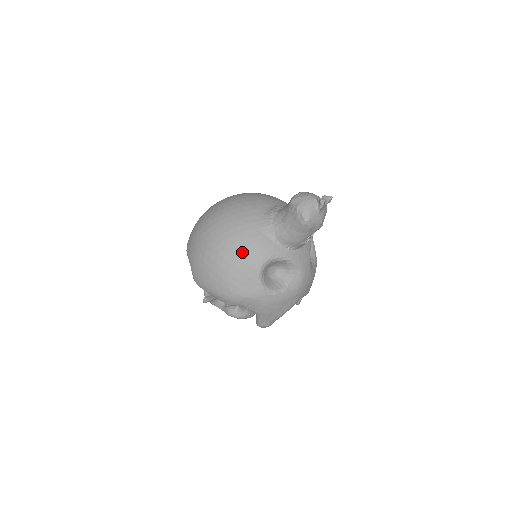
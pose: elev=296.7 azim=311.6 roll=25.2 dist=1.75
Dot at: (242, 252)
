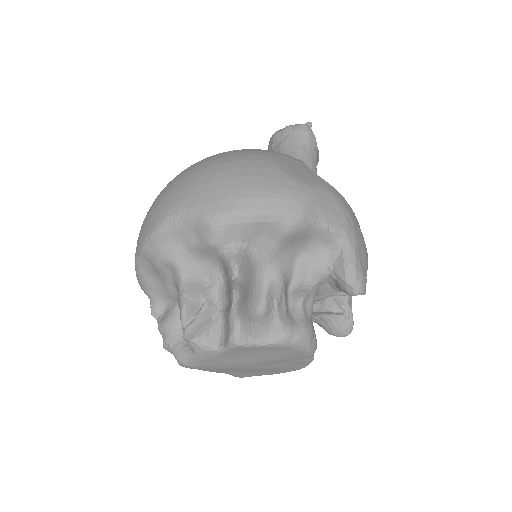
Dot at: (267, 150)
